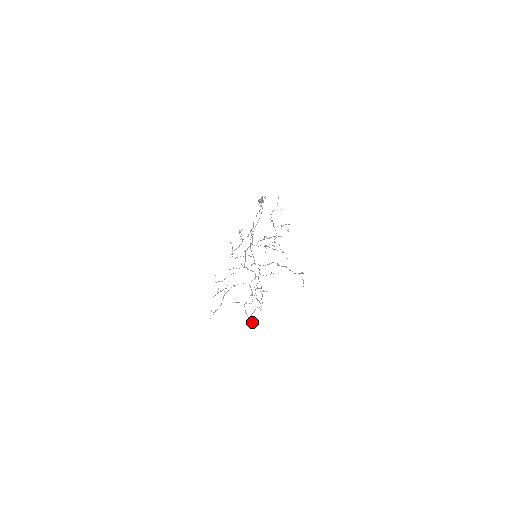
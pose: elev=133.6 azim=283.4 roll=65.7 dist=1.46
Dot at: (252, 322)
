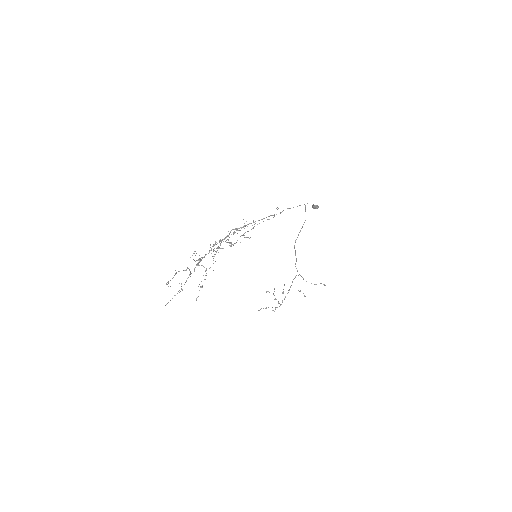
Dot at: occluded
